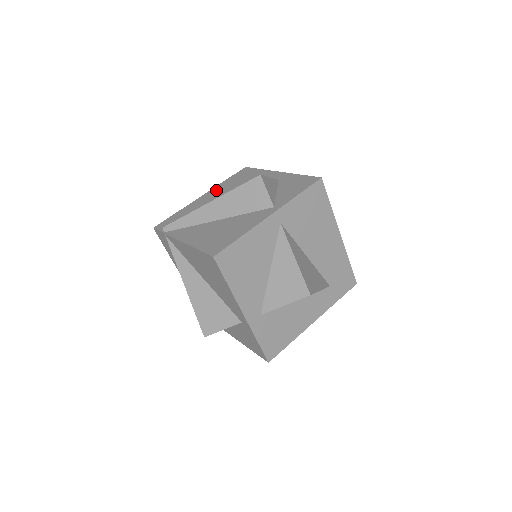
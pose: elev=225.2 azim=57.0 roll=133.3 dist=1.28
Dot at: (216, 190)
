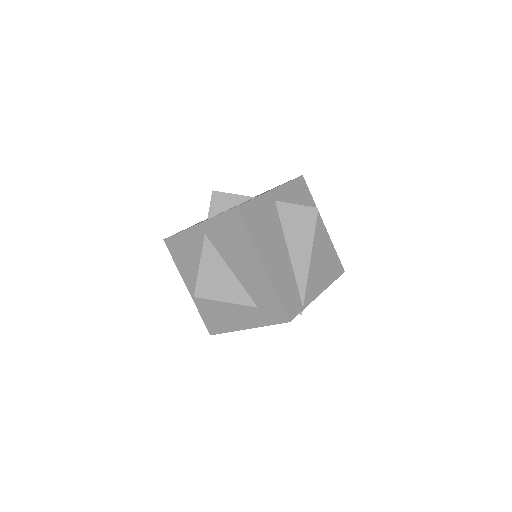
Dot at: occluded
